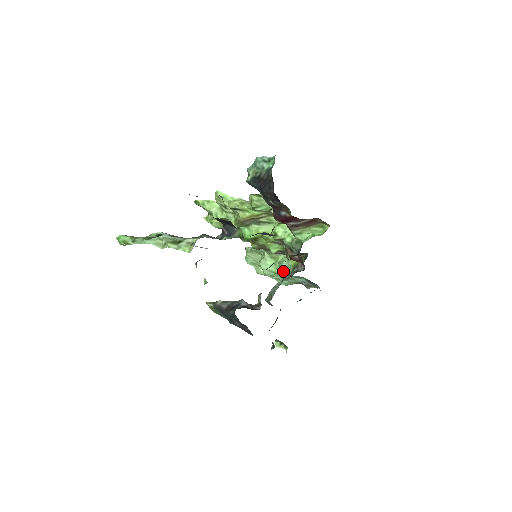
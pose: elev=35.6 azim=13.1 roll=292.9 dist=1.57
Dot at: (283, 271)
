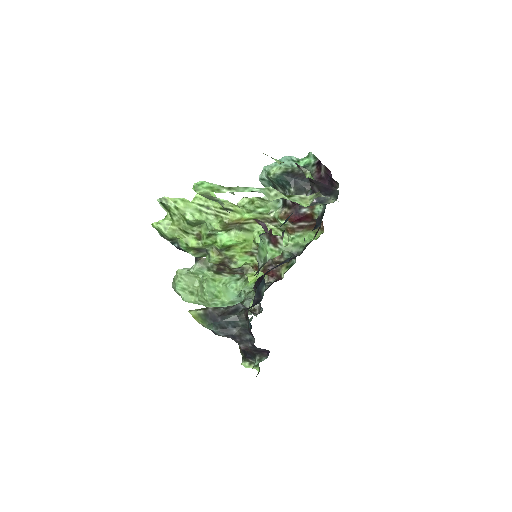
Dot at: (228, 293)
